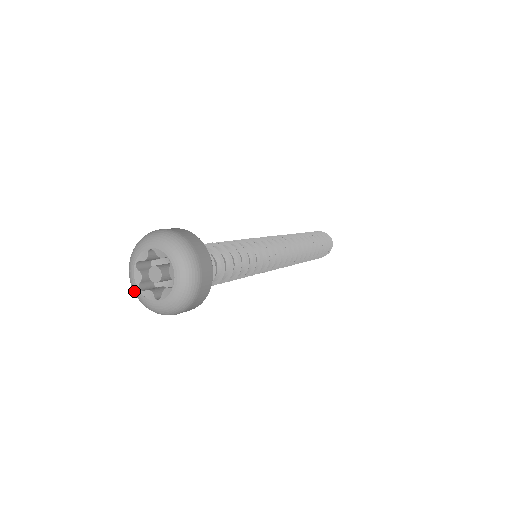
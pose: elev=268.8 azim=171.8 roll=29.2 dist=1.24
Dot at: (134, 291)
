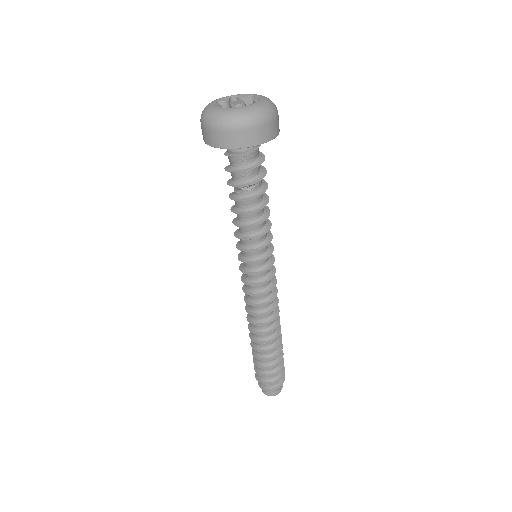
Dot at: (210, 103)
